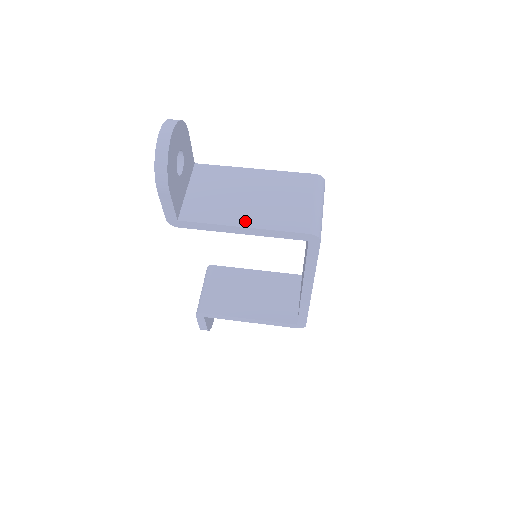
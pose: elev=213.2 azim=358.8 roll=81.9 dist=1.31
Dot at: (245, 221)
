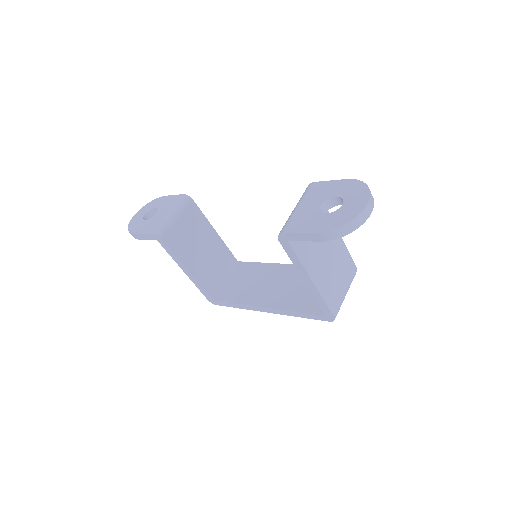
Dot at: (316, 278)
